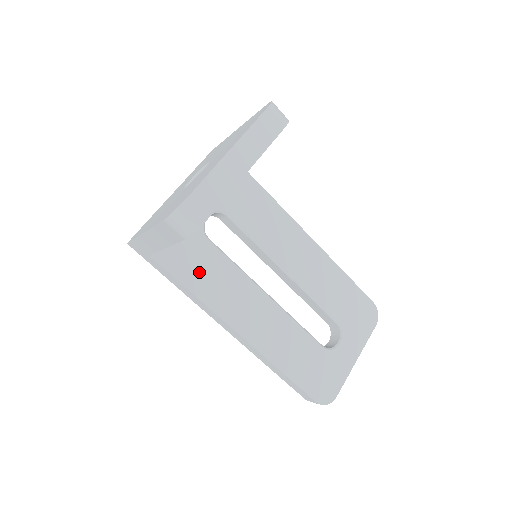
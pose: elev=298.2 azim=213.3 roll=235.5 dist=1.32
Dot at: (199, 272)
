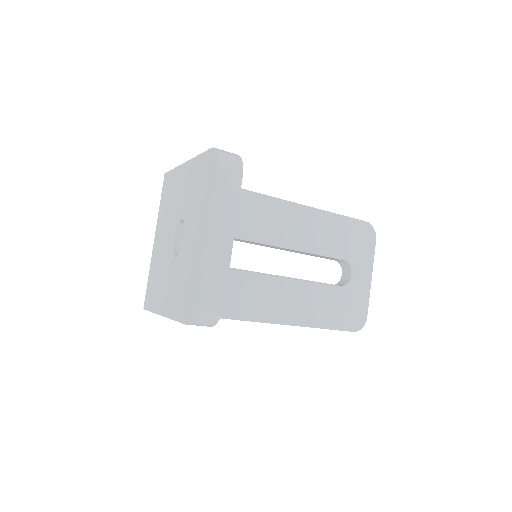
Dot at: occluded
